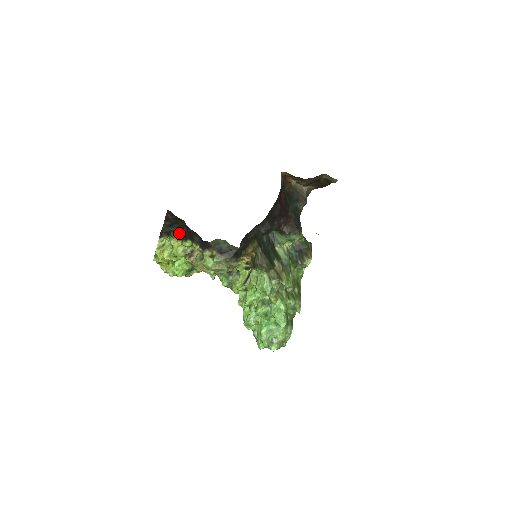
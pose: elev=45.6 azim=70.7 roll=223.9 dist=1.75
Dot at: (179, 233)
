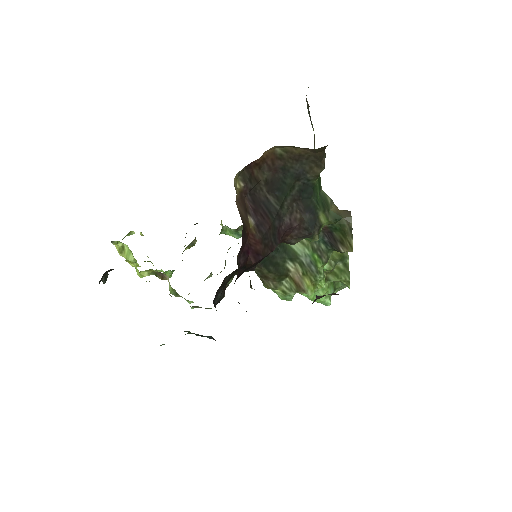
Dot at: occluded
